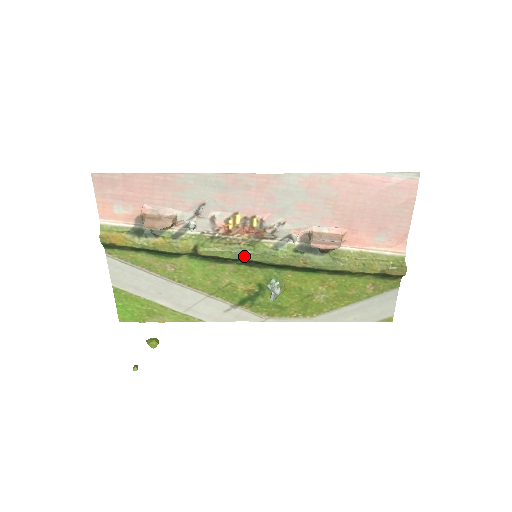
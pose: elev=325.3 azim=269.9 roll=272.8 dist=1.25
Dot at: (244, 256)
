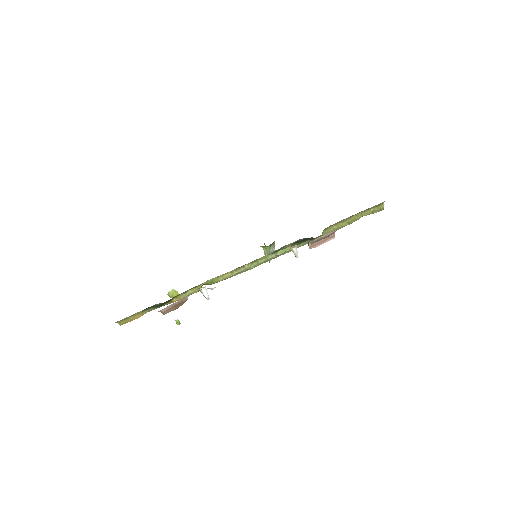
Dot at: (249, 268)
